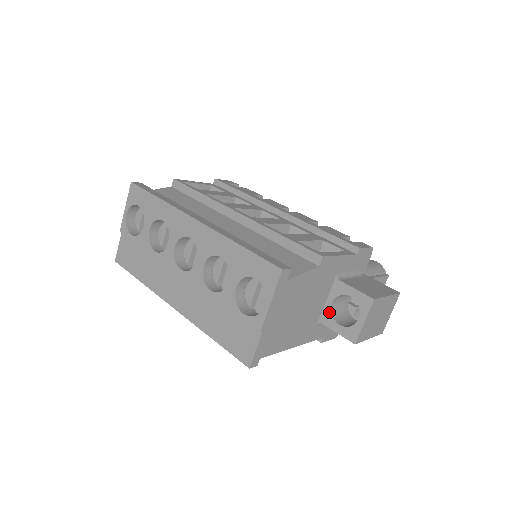
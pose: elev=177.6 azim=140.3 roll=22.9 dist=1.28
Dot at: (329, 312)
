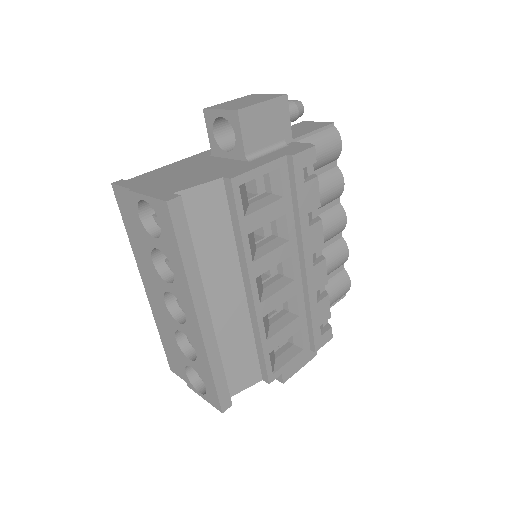
Dot at: occluded
